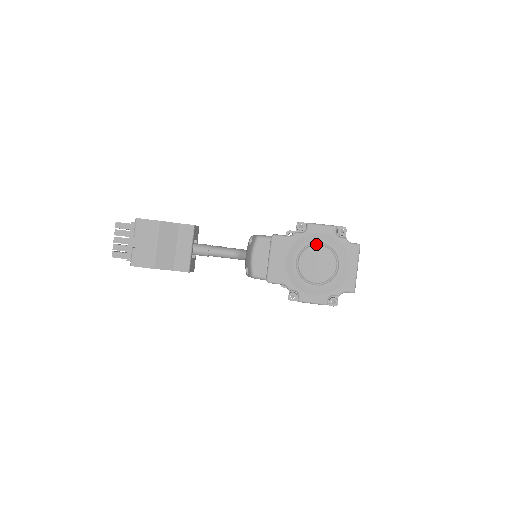
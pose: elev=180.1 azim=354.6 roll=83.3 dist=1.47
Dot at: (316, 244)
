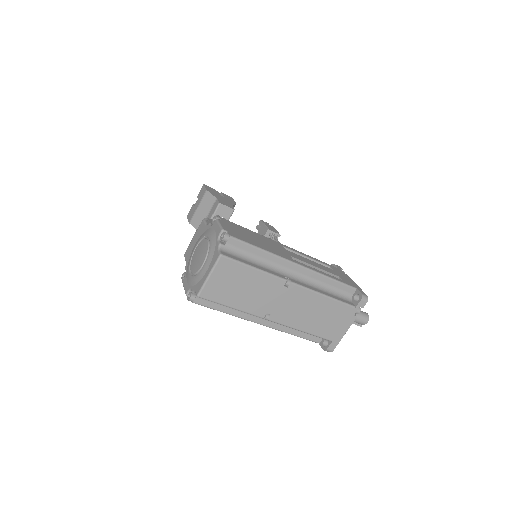
Dot at: (208, 239)
